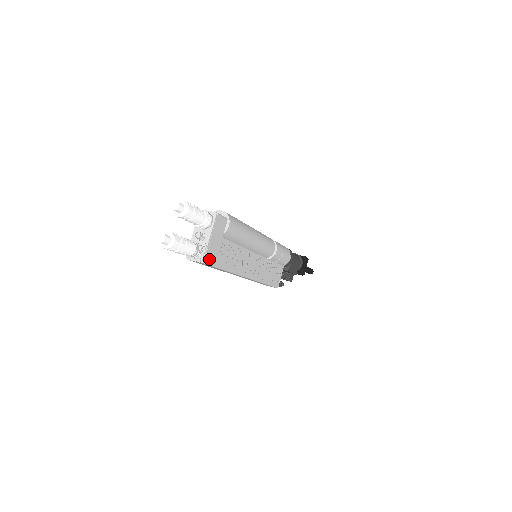
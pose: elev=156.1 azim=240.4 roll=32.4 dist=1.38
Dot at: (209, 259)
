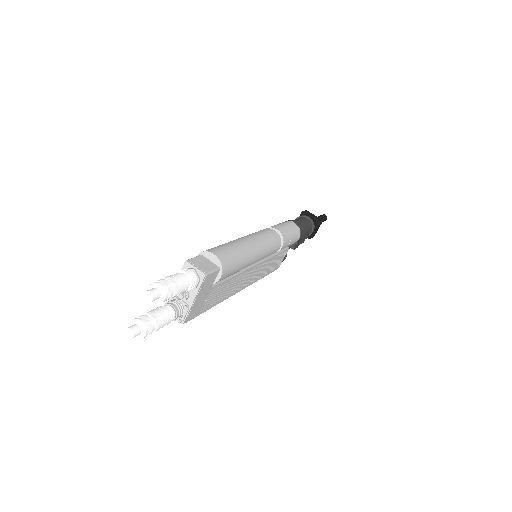
Dot at: (192, 315)
